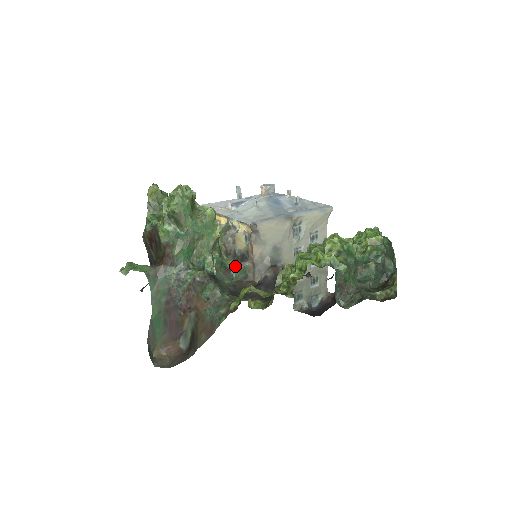
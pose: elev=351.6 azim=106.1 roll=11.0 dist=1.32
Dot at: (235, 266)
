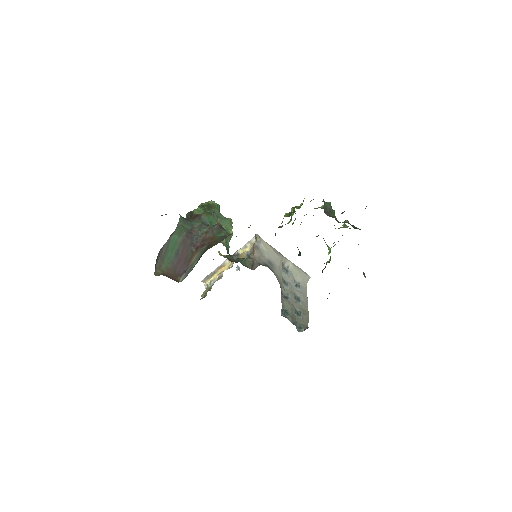
Dot at: (238, 259)
